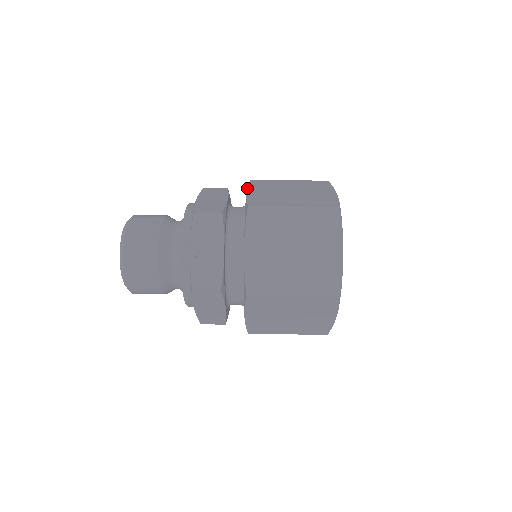
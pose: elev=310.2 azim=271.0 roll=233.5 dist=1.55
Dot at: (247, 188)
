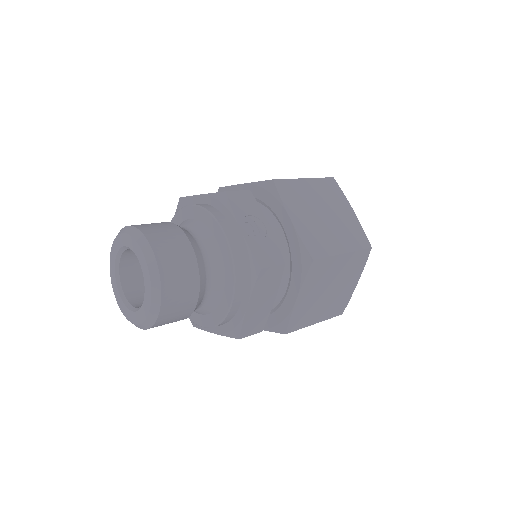
Dot at: occluded
